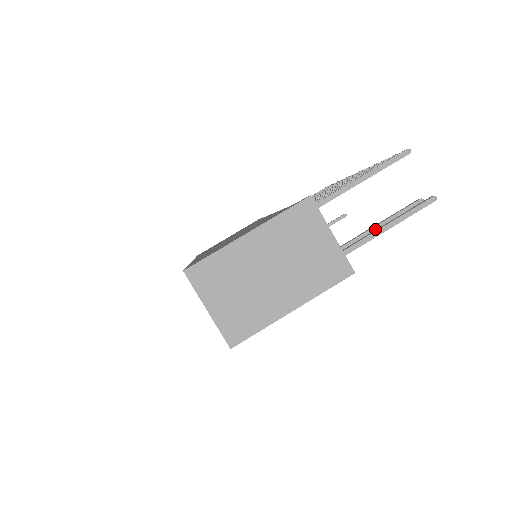
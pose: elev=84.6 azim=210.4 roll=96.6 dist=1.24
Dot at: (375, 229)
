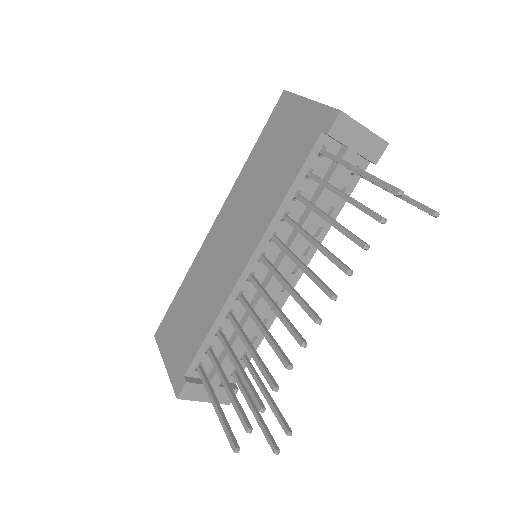
Dot at: (265, 396)
